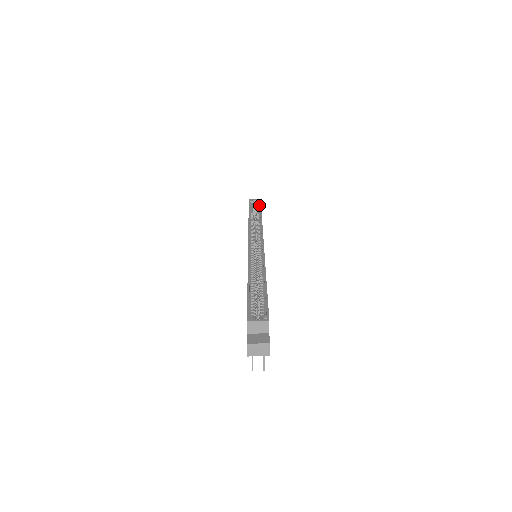
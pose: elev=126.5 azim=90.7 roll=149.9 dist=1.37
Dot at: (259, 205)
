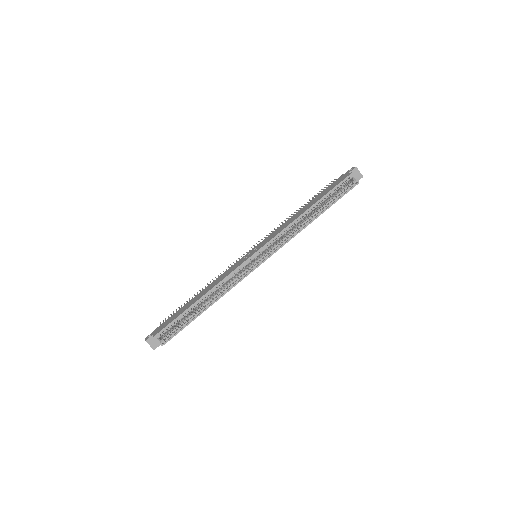
Dot at: (344, 193)
